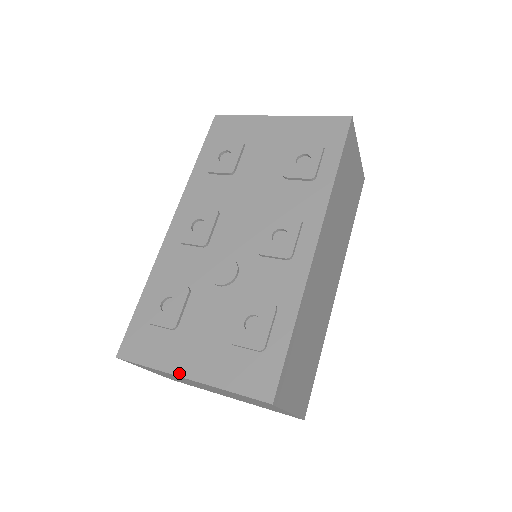
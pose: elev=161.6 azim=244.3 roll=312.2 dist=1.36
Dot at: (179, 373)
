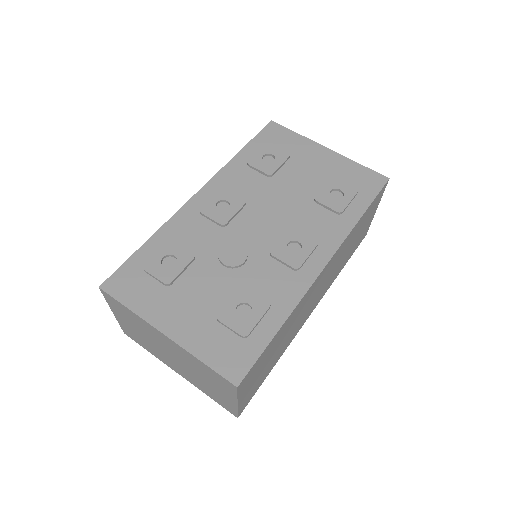
Dot at: (158, 326)
